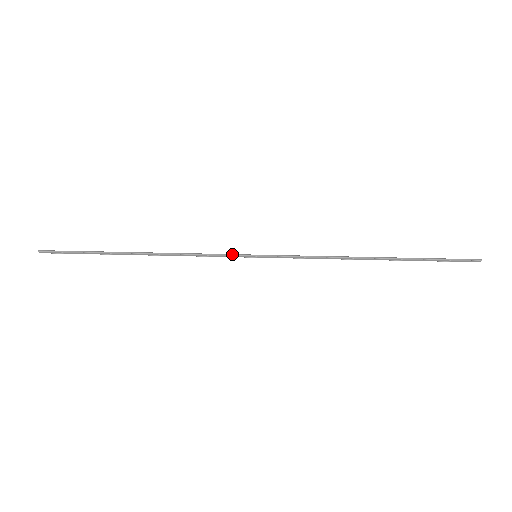
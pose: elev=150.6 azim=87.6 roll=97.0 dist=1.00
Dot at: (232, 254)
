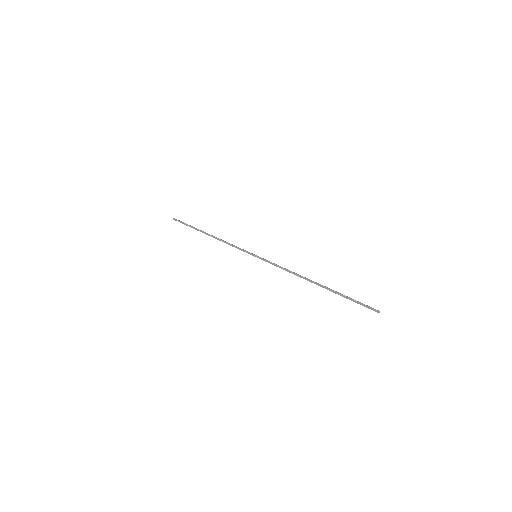
Dot at: (245, 250)
